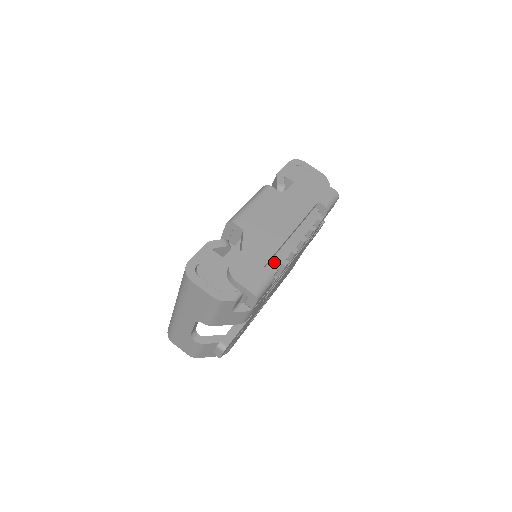
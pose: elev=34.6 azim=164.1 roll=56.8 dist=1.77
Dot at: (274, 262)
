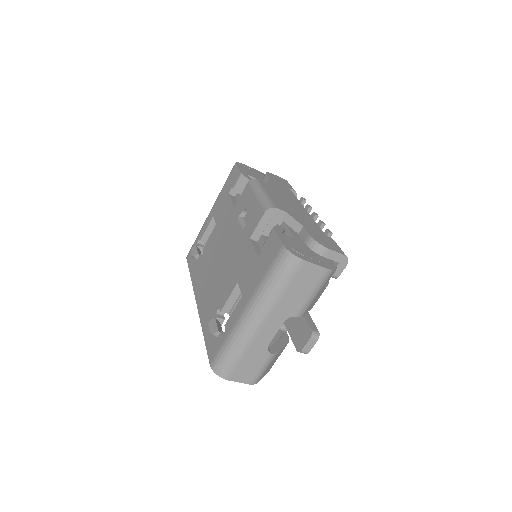
Dot at: occluded
